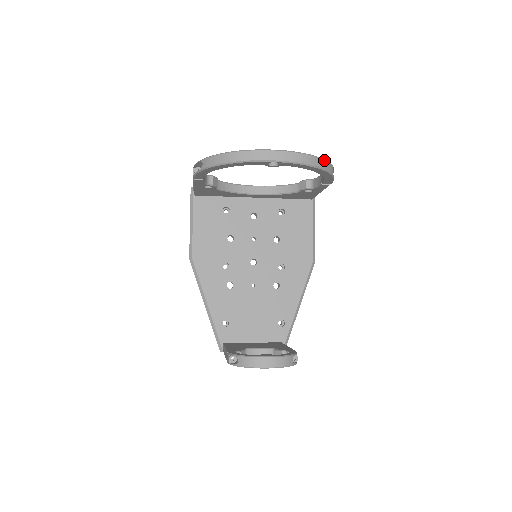
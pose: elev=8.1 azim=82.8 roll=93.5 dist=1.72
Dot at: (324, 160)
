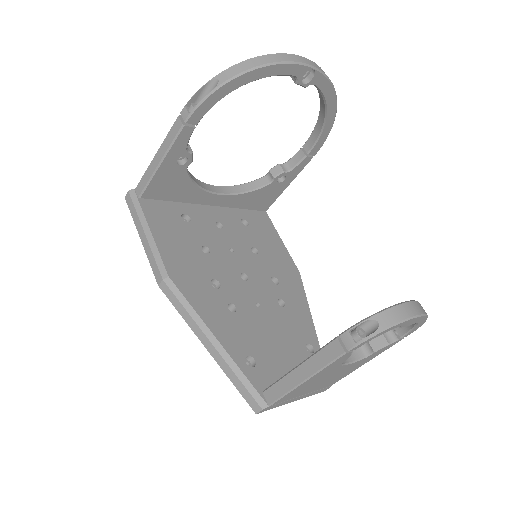
Dot at: occluded
